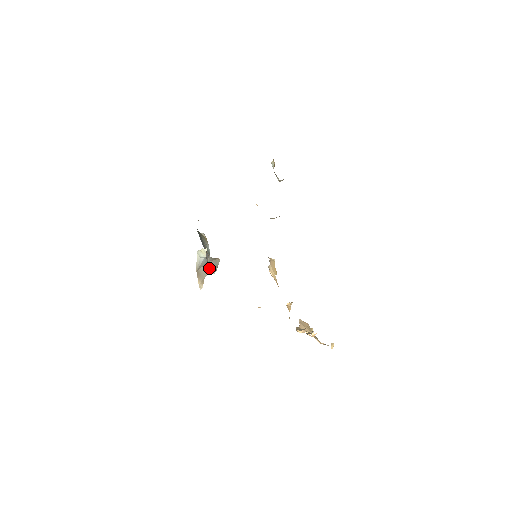
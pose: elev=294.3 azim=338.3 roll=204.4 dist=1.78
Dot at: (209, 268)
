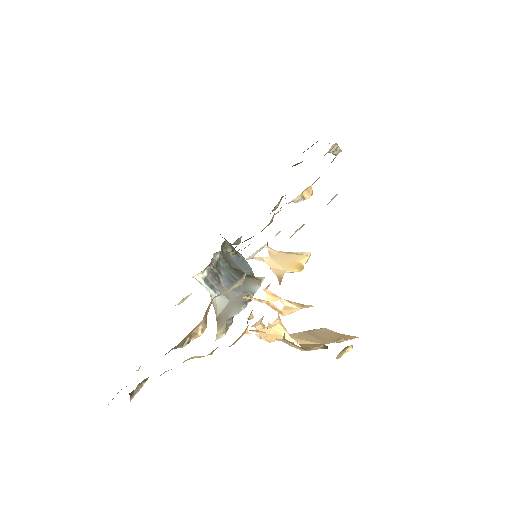
Dot at: (232, 308)
